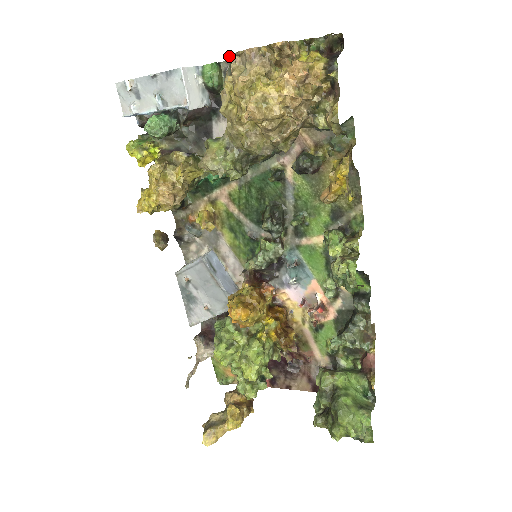
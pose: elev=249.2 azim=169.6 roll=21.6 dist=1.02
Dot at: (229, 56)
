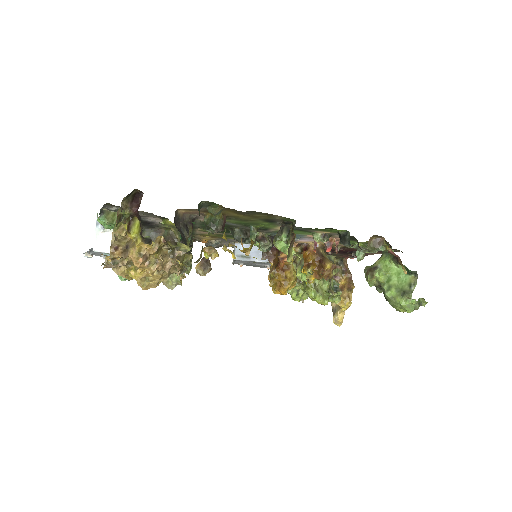
Dot at: occluded
